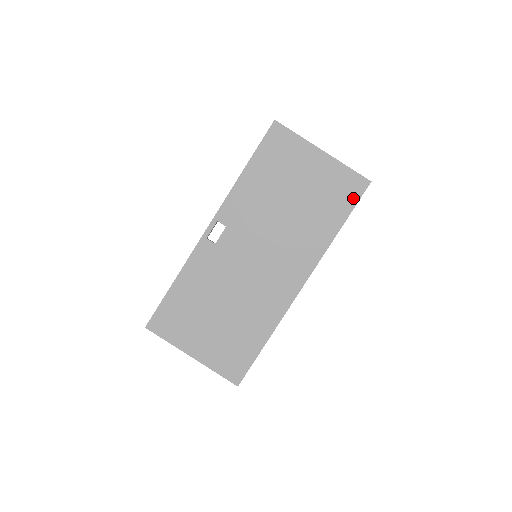
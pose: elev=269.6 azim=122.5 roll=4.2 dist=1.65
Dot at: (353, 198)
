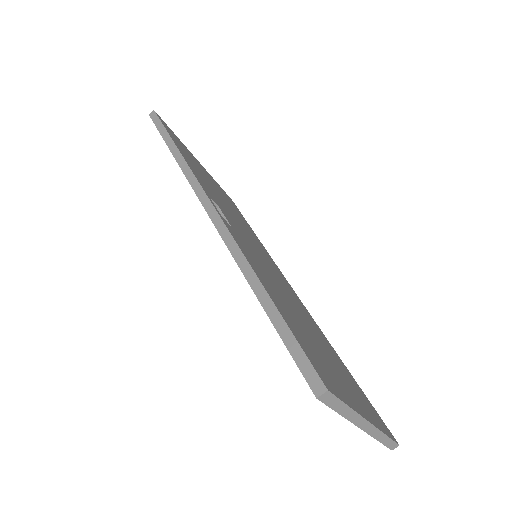
Dot at: occluded
